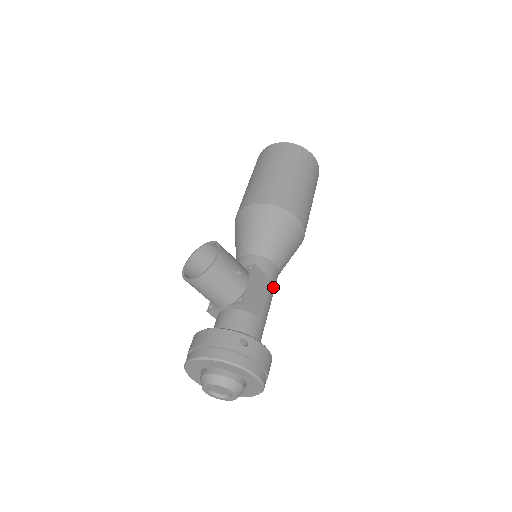
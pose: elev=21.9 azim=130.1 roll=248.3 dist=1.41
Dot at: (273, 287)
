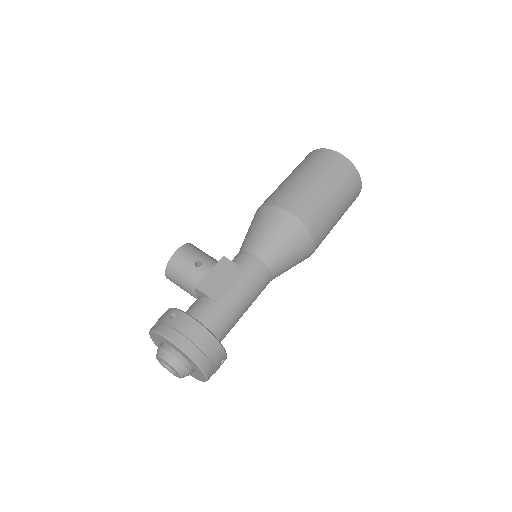
Dot at: (249, 276)
